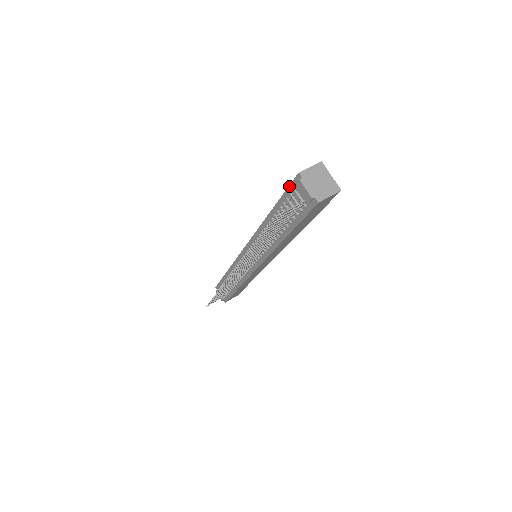
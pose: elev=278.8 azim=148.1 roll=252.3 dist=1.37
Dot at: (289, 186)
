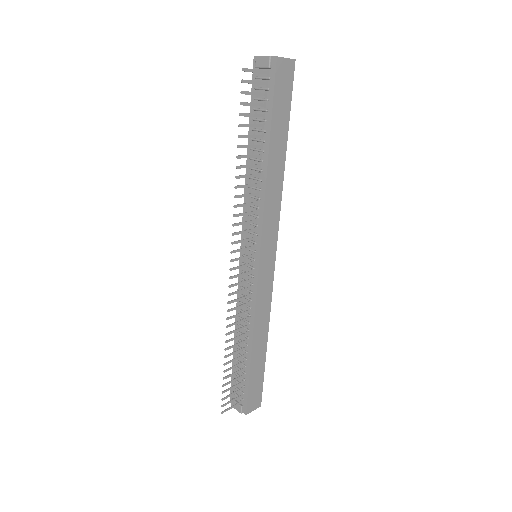
Dot at: (252, 84)
